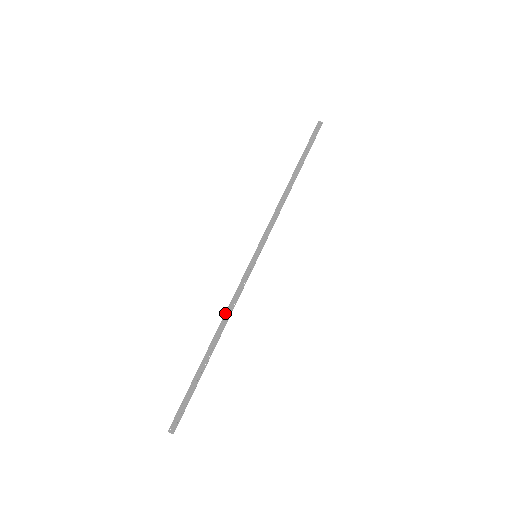
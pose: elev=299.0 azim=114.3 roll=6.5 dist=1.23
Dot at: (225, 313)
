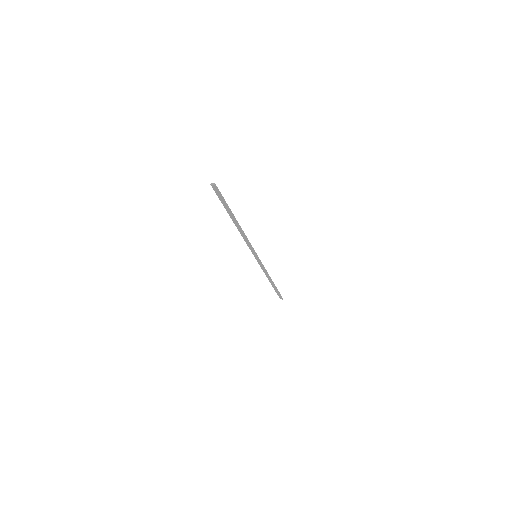
Dot at: (241, 233)
